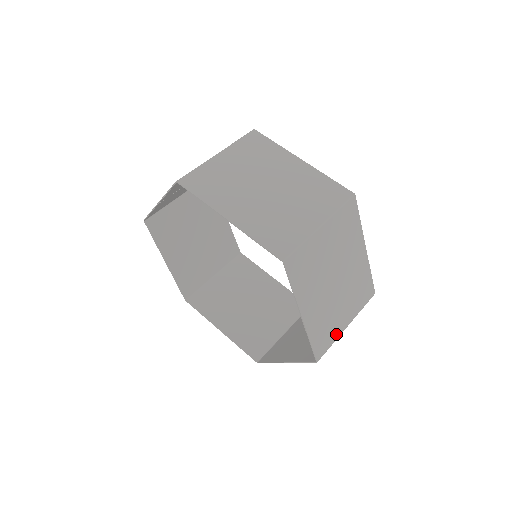
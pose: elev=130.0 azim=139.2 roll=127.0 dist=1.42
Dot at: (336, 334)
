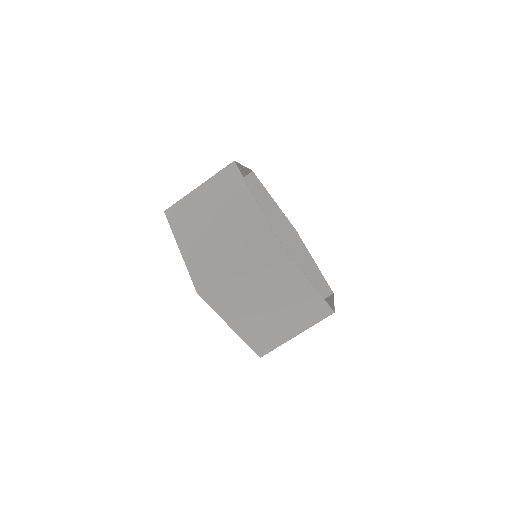
Dot at: (281, 340)
